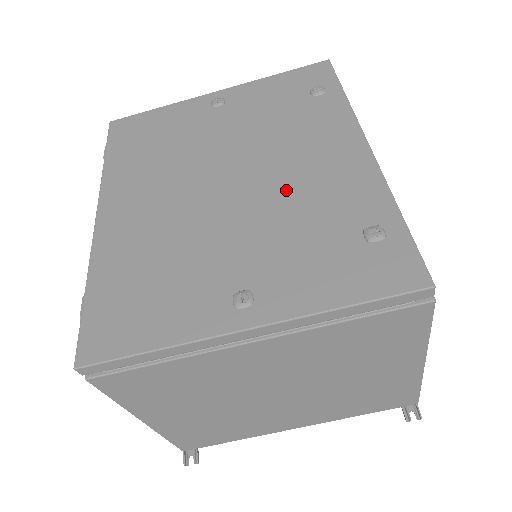
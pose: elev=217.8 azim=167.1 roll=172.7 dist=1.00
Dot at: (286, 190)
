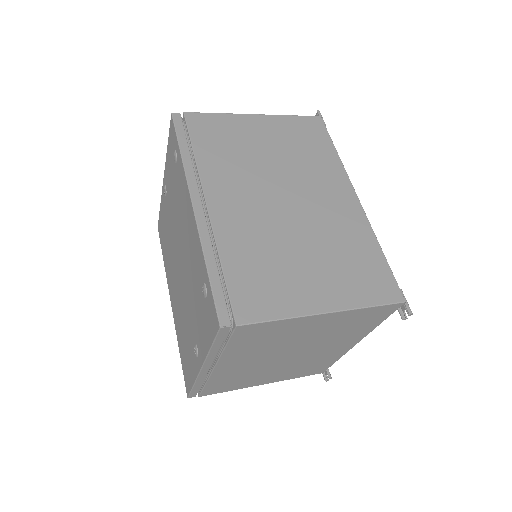
Dot at: (188, 263)
